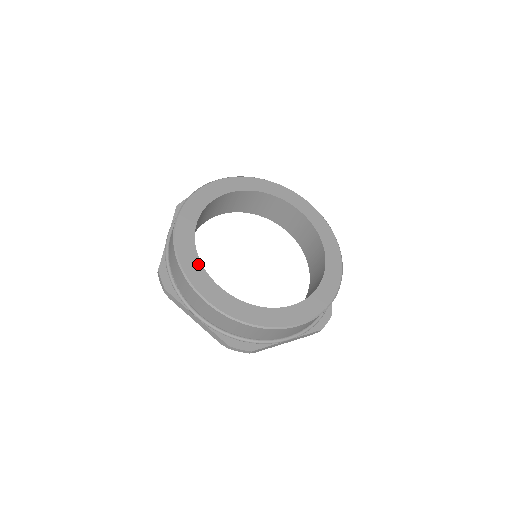
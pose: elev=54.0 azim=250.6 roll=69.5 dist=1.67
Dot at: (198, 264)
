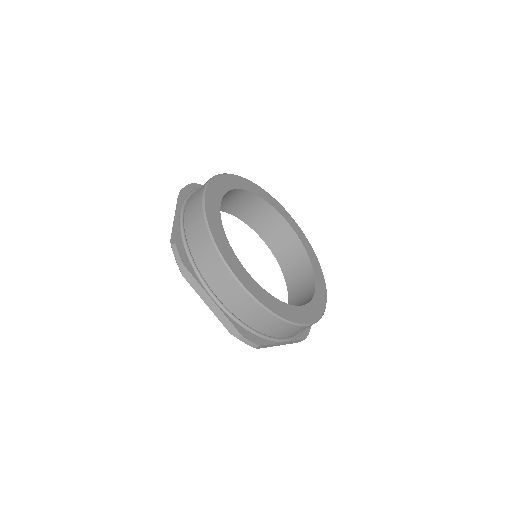
Dot at: (227, 244)
